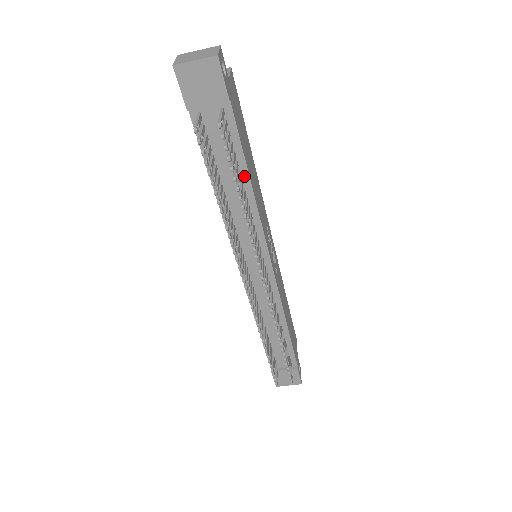
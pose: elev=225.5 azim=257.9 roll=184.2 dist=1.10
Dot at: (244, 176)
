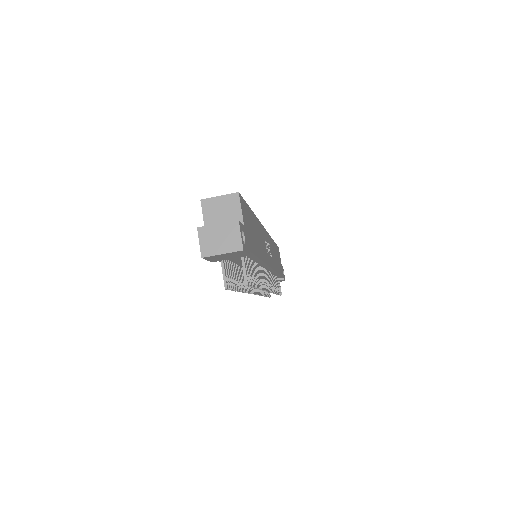
Dot at: (256, 260)
